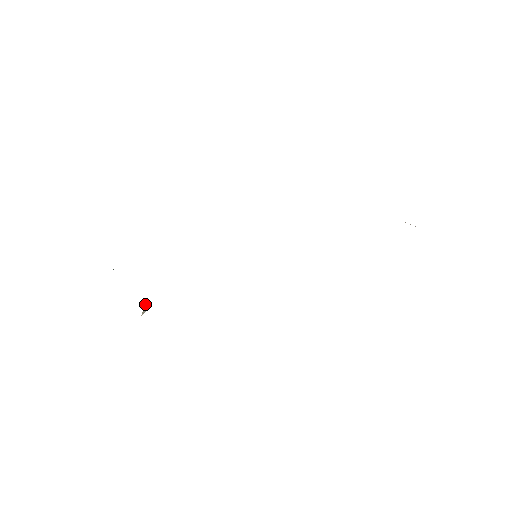
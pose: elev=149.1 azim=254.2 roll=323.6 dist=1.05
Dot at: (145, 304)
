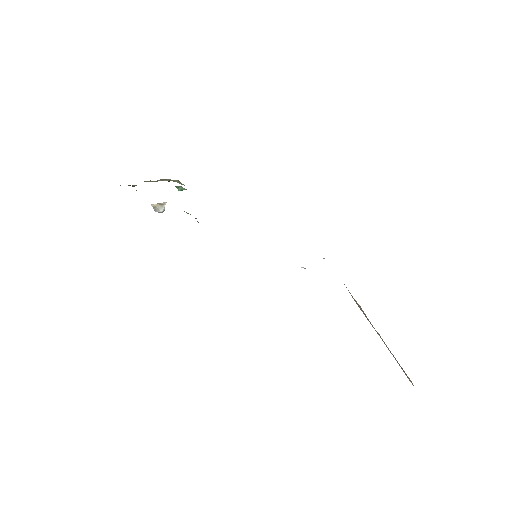
Dot at: occluded
